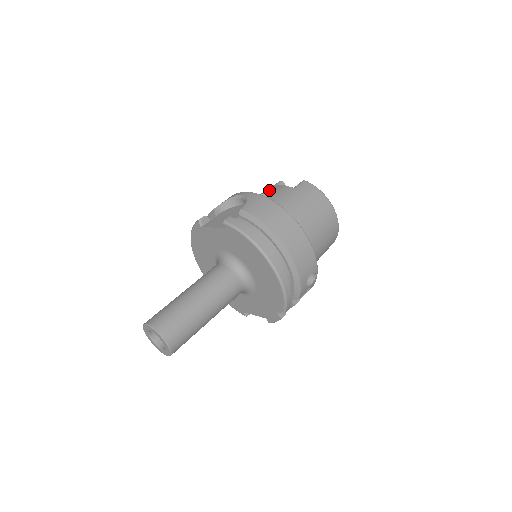
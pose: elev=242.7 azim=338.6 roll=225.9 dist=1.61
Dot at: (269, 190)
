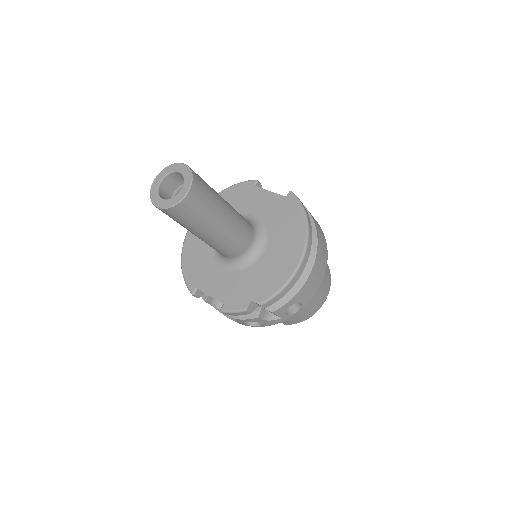
Dot at: occluded
